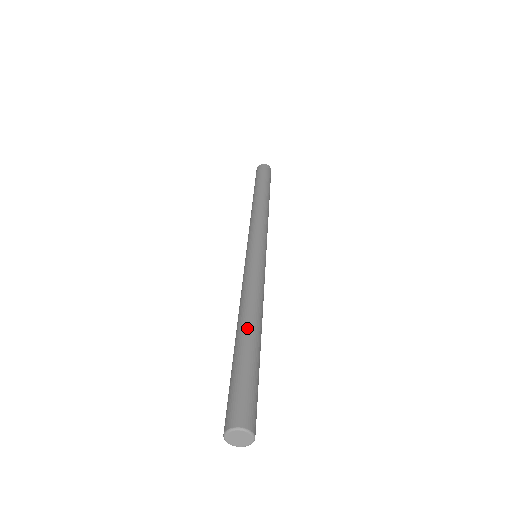
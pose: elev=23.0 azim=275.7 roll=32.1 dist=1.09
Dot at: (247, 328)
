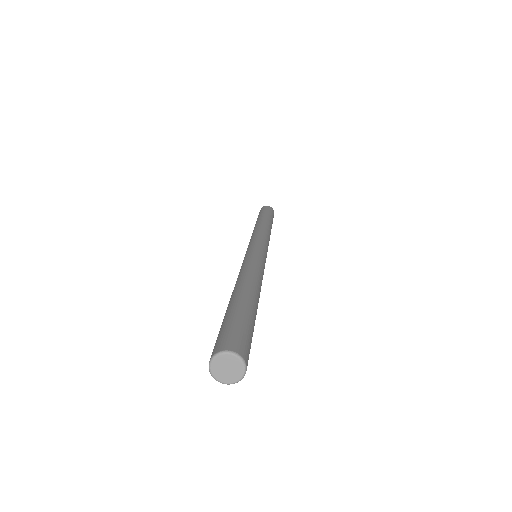
Dot at: (244, 289)
